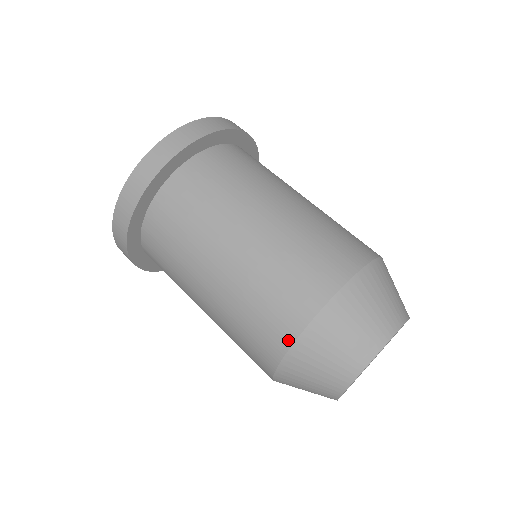
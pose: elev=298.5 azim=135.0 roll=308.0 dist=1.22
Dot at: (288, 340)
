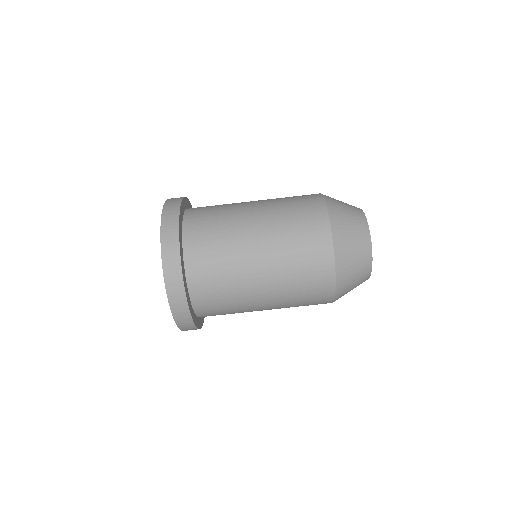
Dot at: occluded
